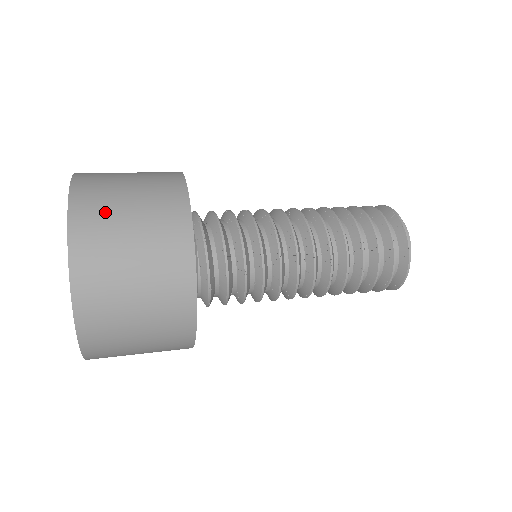
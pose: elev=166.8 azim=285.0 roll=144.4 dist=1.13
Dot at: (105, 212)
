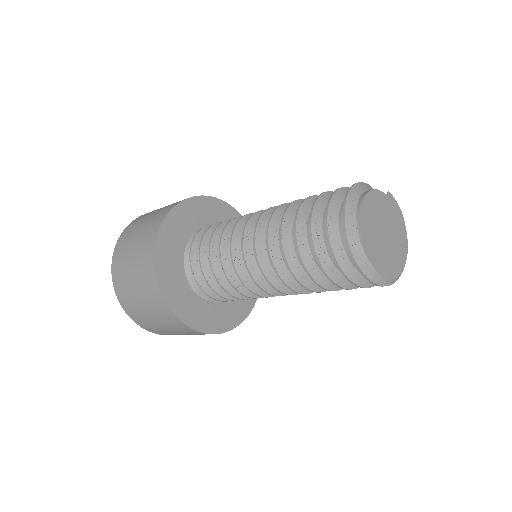
Dot at: (124, 252)
